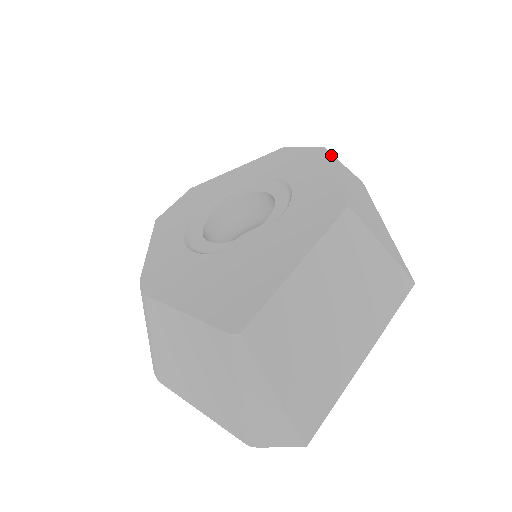
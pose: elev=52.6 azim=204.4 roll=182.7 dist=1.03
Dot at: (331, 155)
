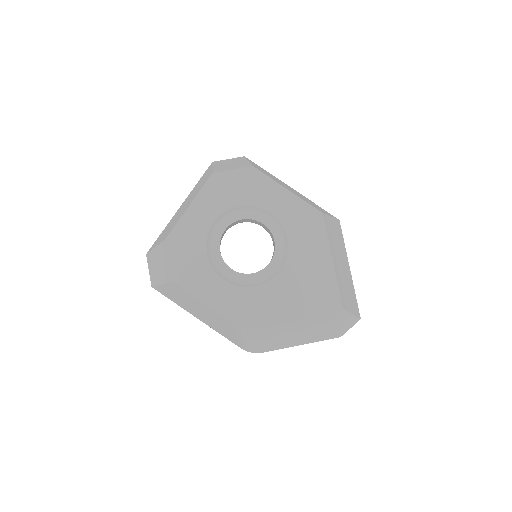
Dot at: (255, 167)
